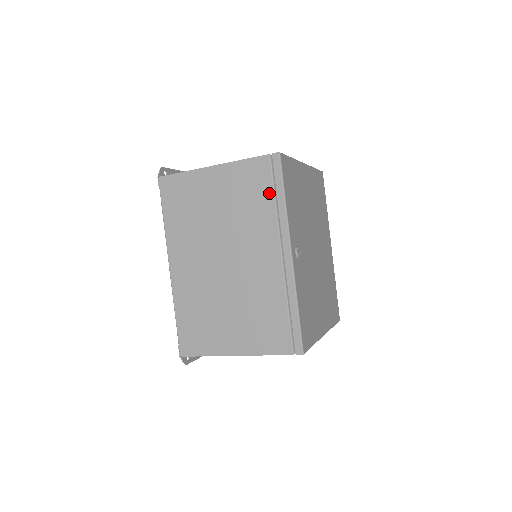
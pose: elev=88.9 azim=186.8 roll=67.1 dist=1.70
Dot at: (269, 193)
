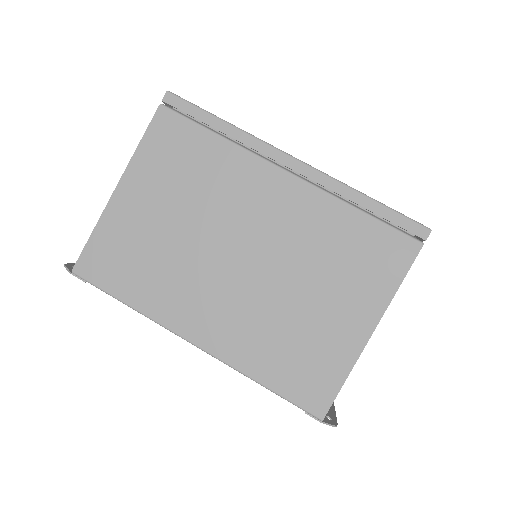
Dot at: (203, 135)
